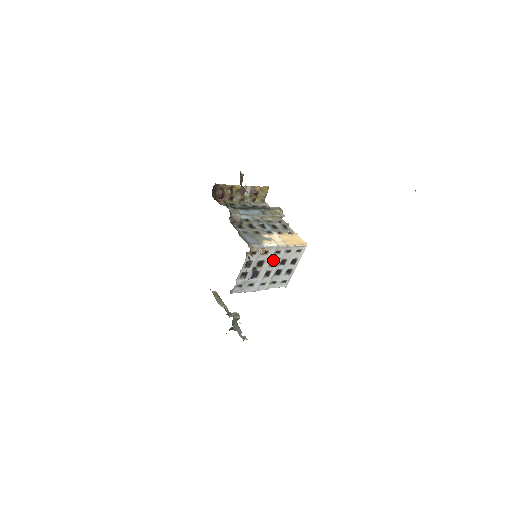
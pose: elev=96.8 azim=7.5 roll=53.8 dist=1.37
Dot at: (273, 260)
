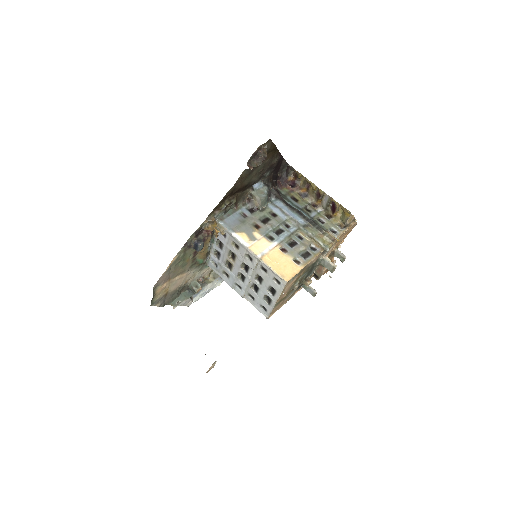
Dot at: (248, 265)
